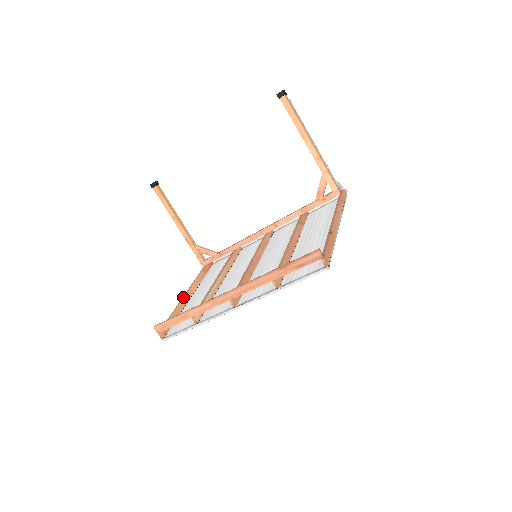
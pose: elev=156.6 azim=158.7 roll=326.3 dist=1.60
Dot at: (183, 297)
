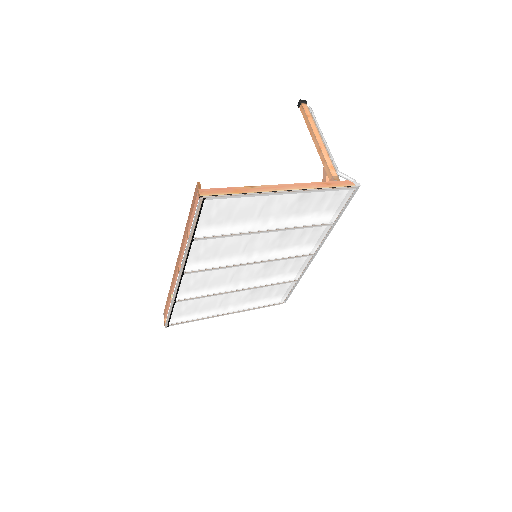
Dot at: occluded
